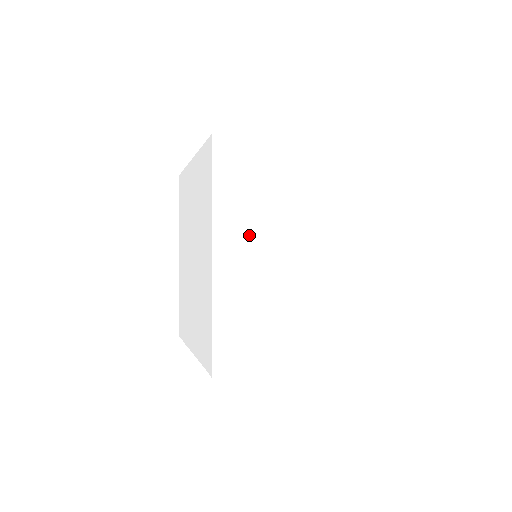
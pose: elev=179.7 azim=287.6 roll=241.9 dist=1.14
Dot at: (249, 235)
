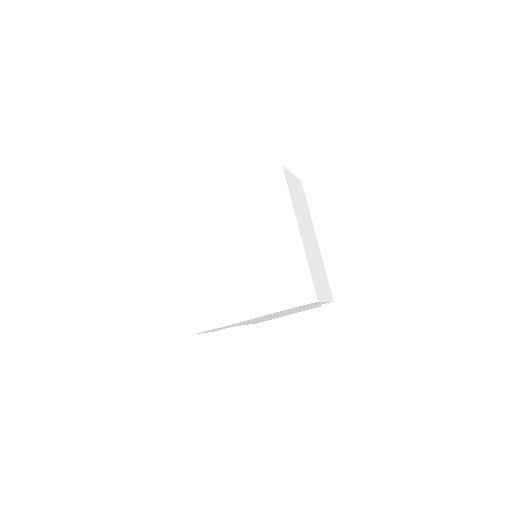
Dot at: (303, 223)
